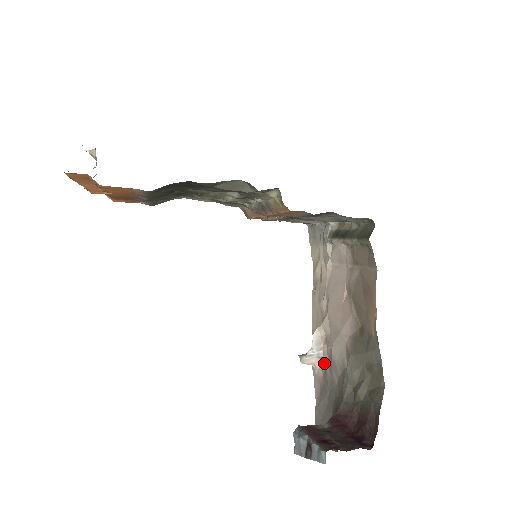
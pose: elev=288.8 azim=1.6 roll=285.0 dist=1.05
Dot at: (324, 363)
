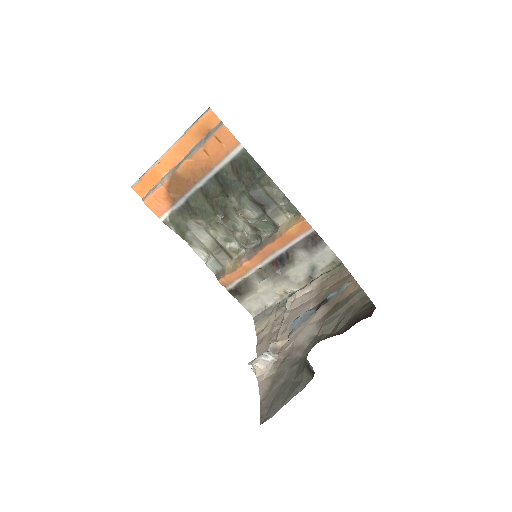
Dot at: (279, 361)
